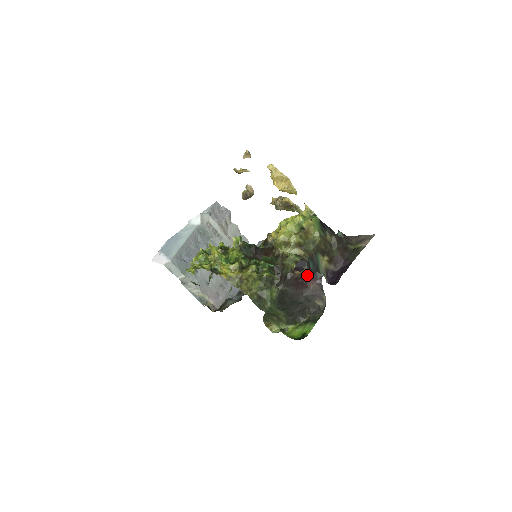
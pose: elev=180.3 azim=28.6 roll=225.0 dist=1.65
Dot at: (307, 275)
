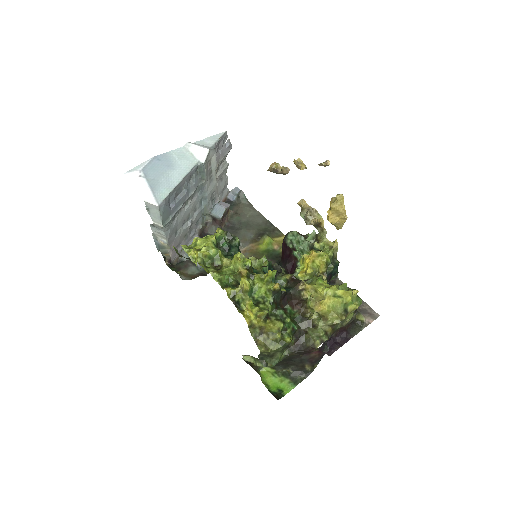
Dot at: (318, 348)
